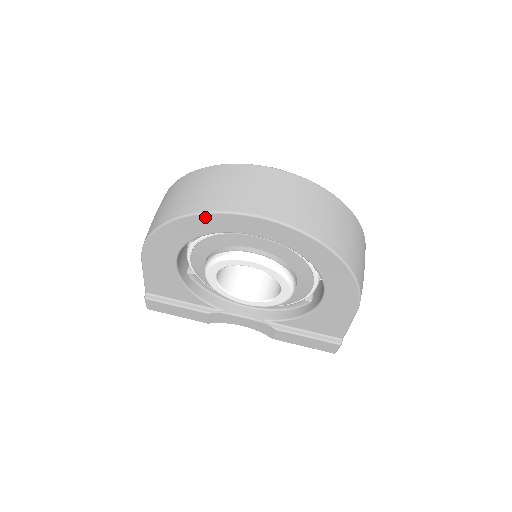
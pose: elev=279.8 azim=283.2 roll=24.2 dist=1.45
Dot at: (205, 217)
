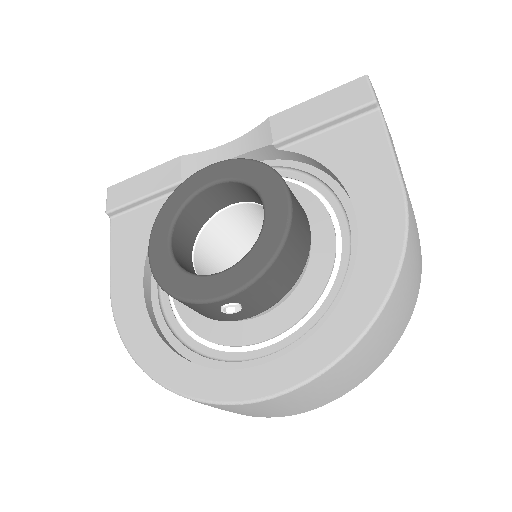
Dot at: occluded
